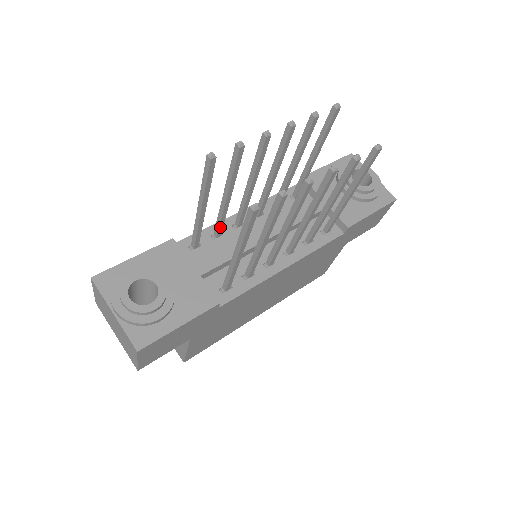
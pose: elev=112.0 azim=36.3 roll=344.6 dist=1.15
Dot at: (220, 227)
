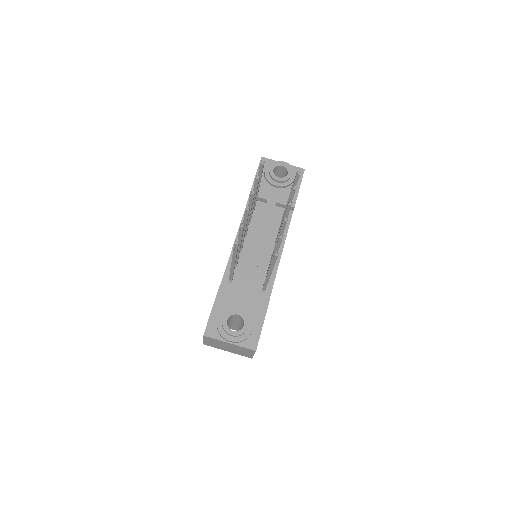
Dot at: occluded
